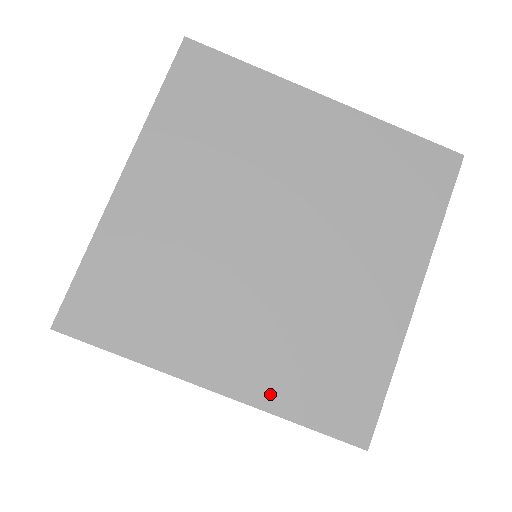
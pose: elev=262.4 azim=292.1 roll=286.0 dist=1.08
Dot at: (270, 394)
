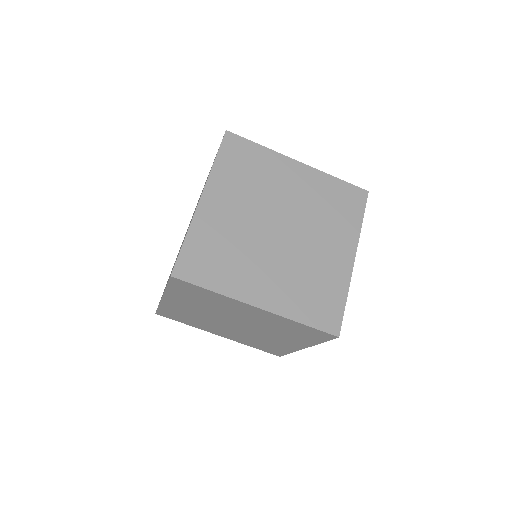
Dot at: (287, 309)
